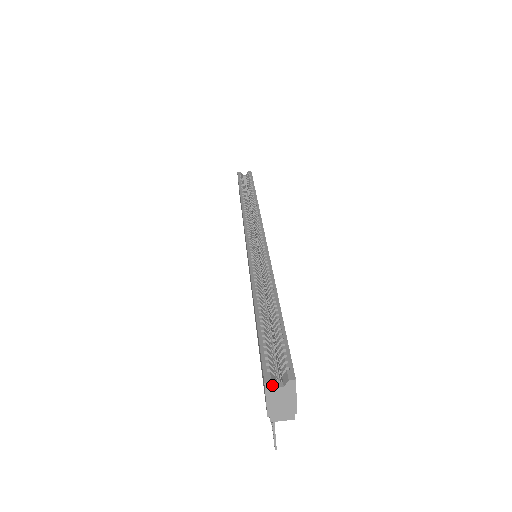
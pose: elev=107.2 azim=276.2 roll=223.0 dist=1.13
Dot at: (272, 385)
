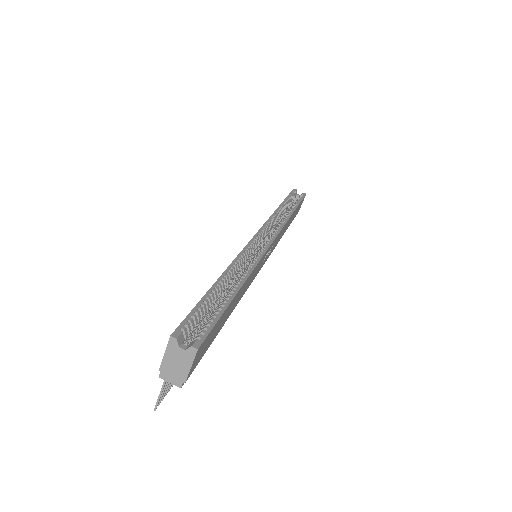
Dot at: (176, 342)
